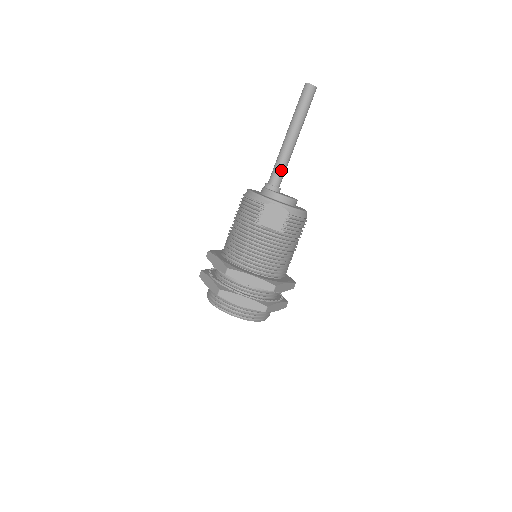
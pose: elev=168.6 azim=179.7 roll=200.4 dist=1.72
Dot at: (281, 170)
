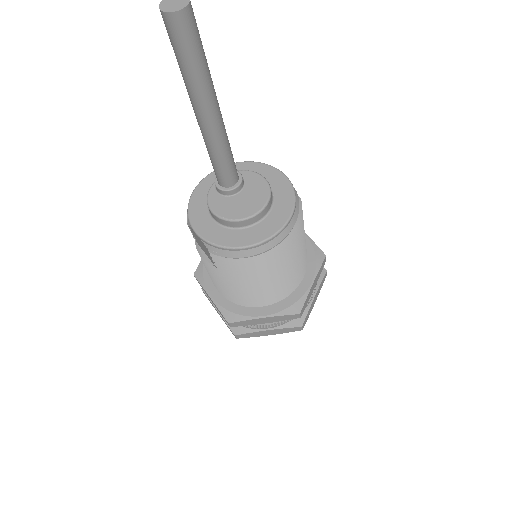
Dot at: (214, 165)
